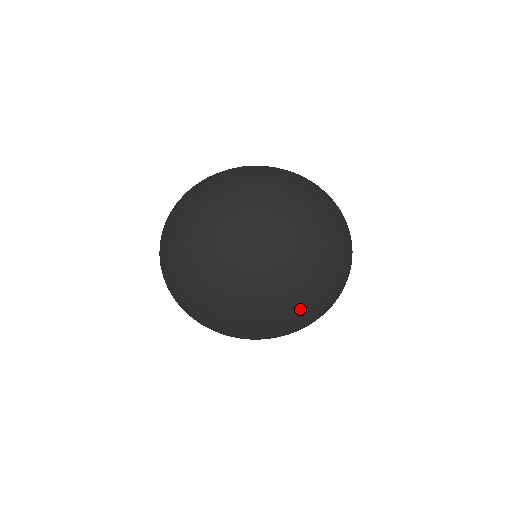
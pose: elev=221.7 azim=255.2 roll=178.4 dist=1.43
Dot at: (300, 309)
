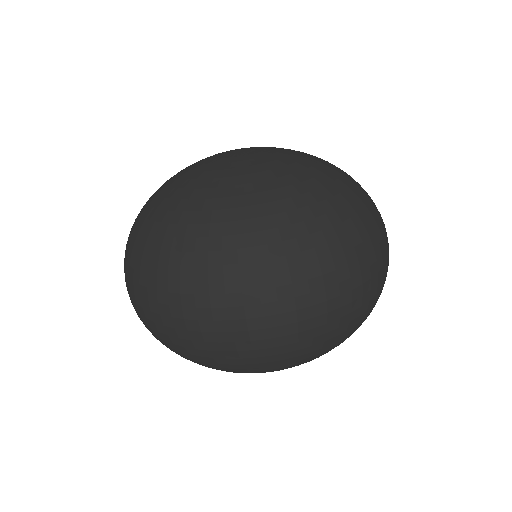
Dot at: occluded
